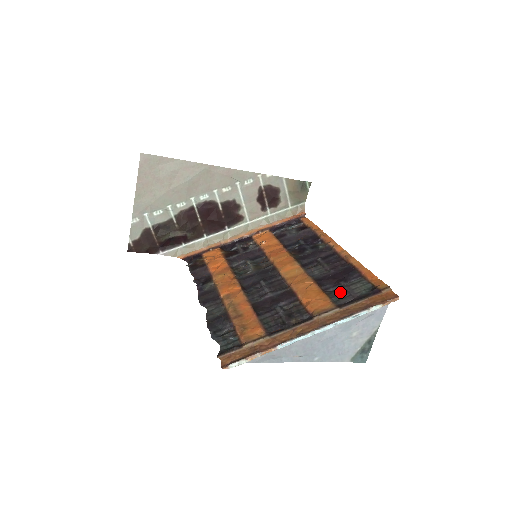
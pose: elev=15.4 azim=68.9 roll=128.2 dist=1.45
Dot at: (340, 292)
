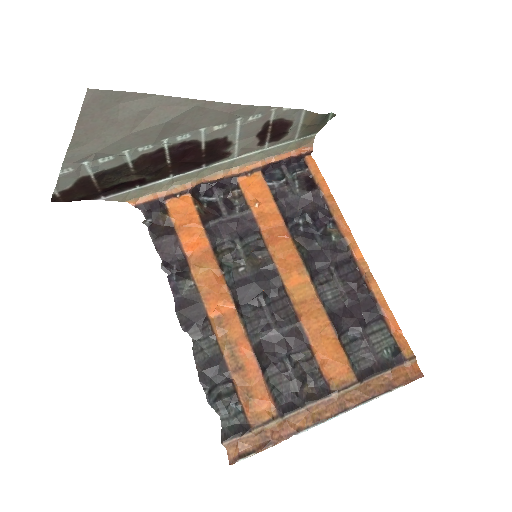
Dot at: (359, 346)
